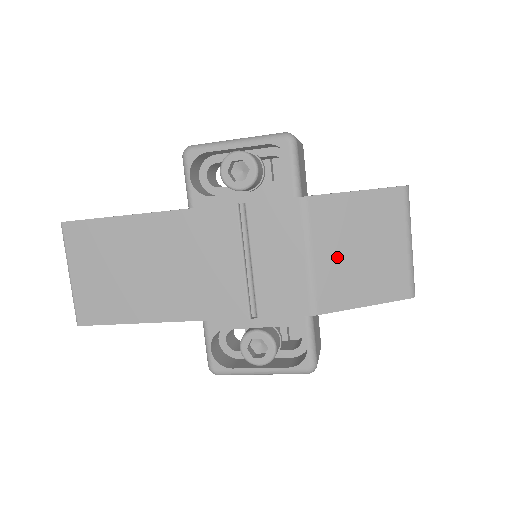
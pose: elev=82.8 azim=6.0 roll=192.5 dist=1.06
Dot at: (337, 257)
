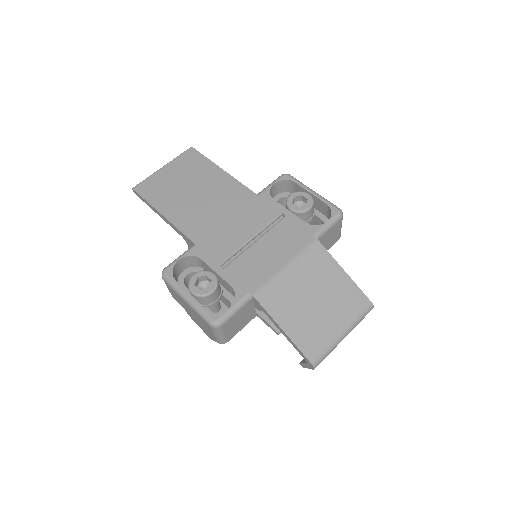
Dot at: (299, 286)
